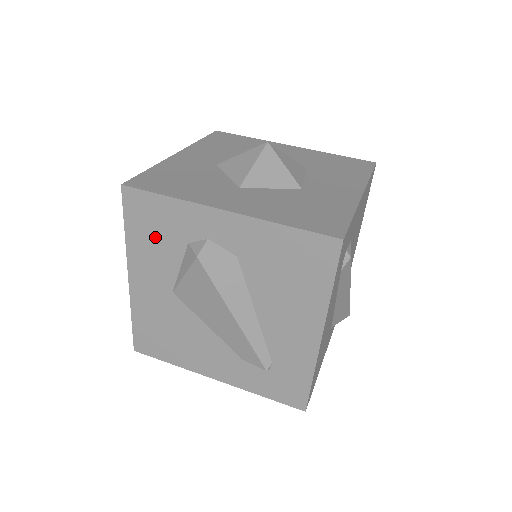
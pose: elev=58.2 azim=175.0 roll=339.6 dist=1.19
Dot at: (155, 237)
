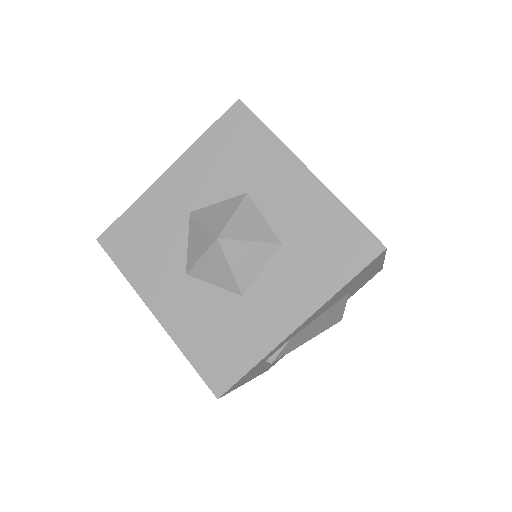
Dot at: occluded
